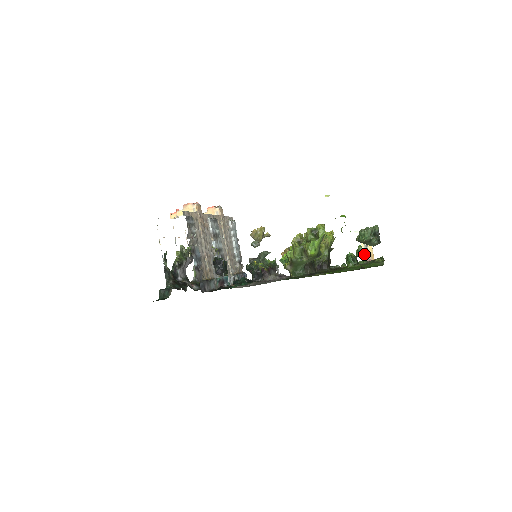
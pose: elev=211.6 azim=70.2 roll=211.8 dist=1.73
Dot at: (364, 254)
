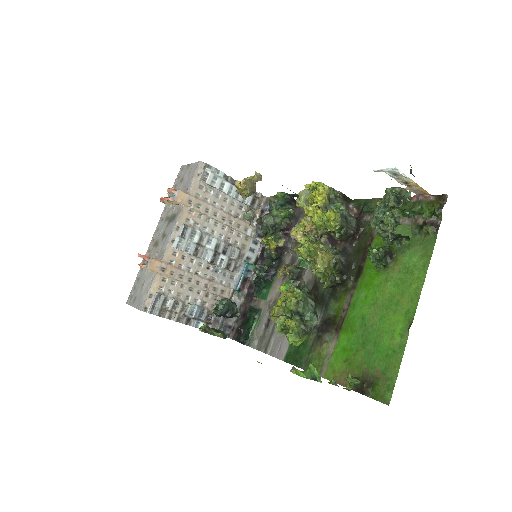
Dot at: occluded
